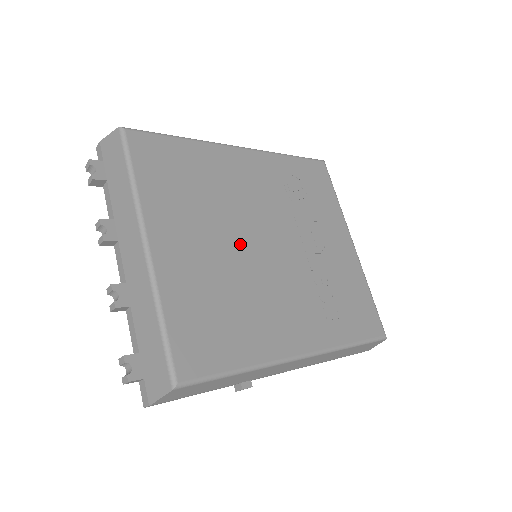
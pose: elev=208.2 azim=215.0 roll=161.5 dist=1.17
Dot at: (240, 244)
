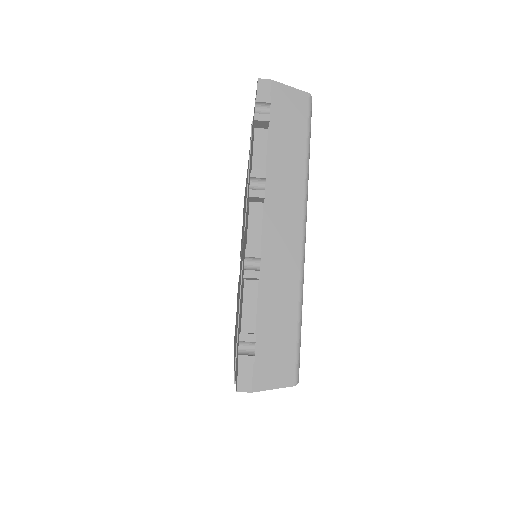
Dot at: occluded
